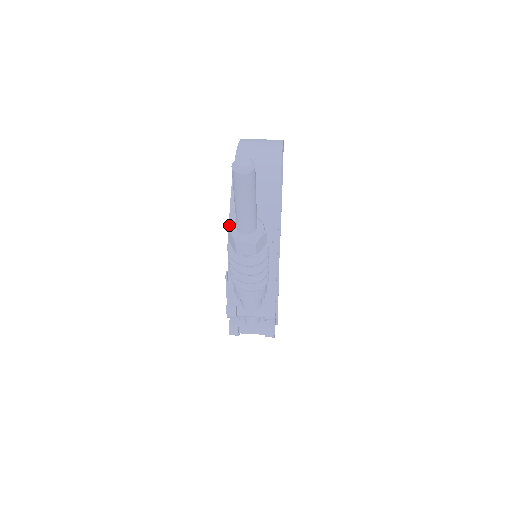
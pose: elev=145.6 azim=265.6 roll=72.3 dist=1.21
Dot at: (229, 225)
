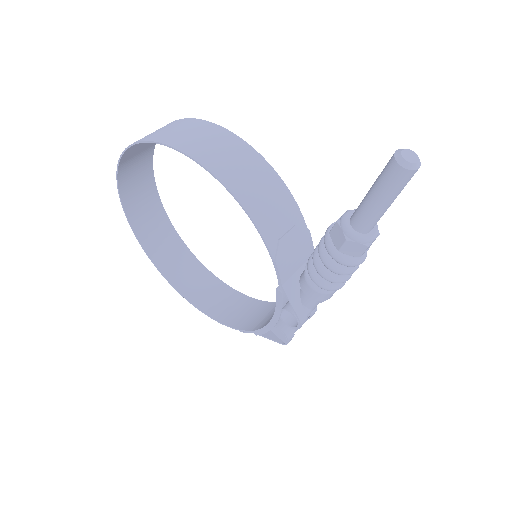
Dot at: (265, 241)
